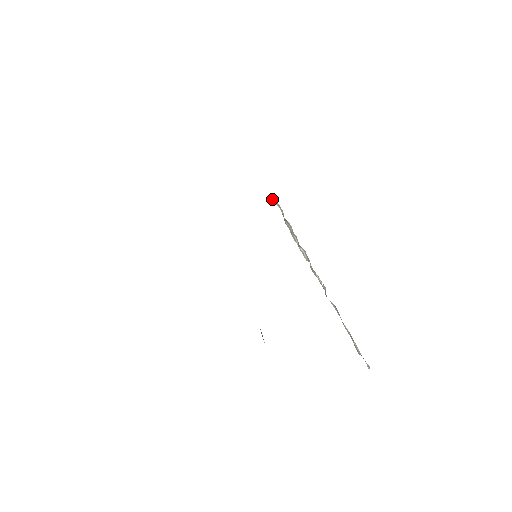
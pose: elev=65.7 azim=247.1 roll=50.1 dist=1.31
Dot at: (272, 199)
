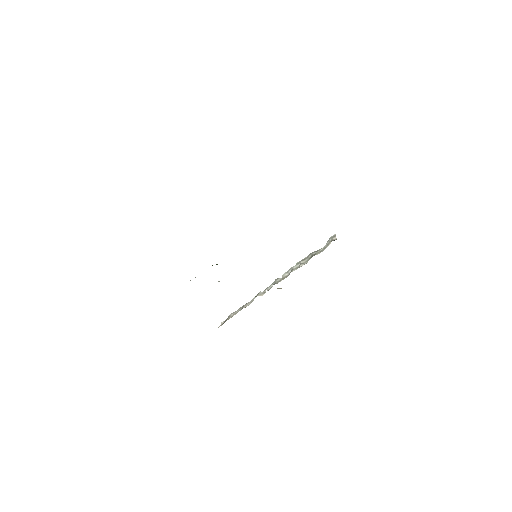
Dot at: (331, 239)
